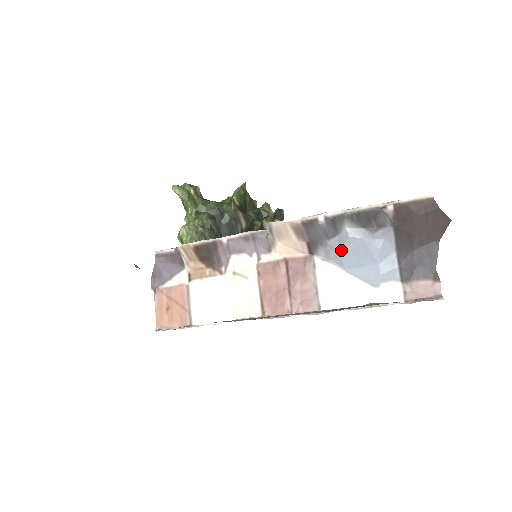
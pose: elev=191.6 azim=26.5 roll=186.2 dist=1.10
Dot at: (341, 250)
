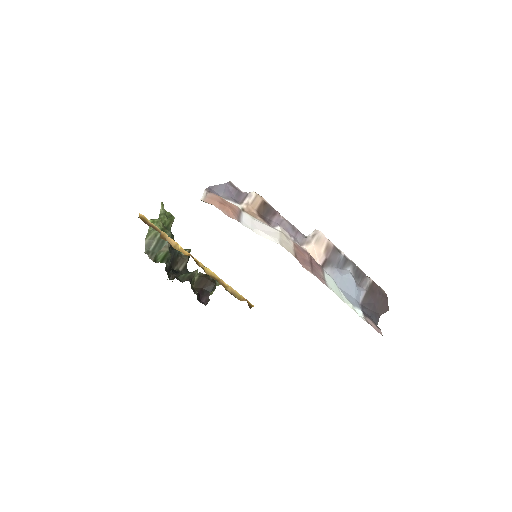
Dot at: (342, 276)
